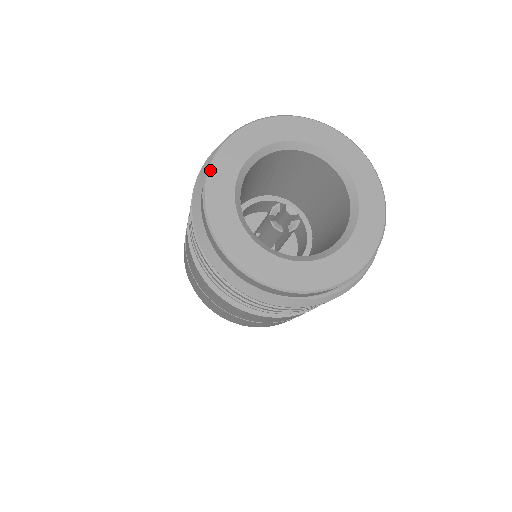
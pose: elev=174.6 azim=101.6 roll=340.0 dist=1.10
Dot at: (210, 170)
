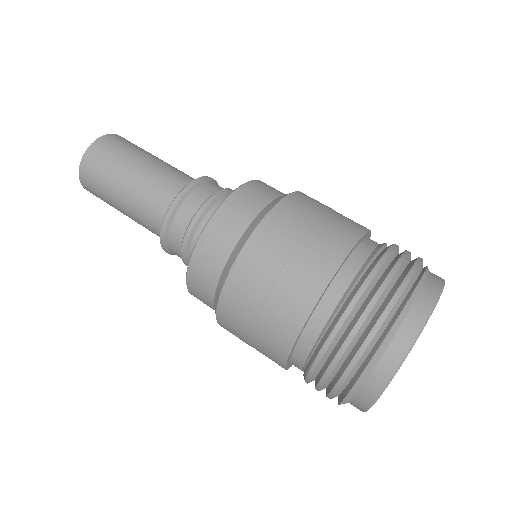
Dot at: occluded
